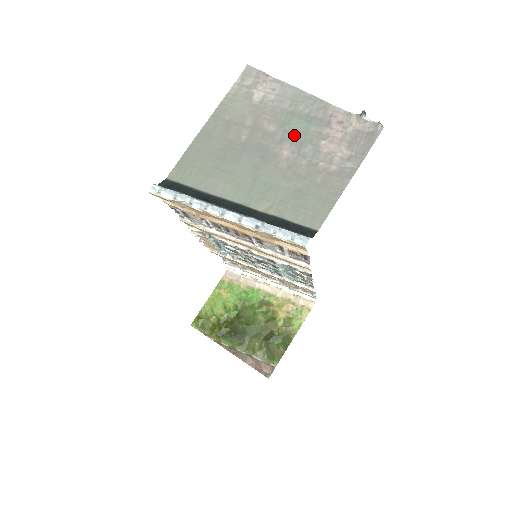
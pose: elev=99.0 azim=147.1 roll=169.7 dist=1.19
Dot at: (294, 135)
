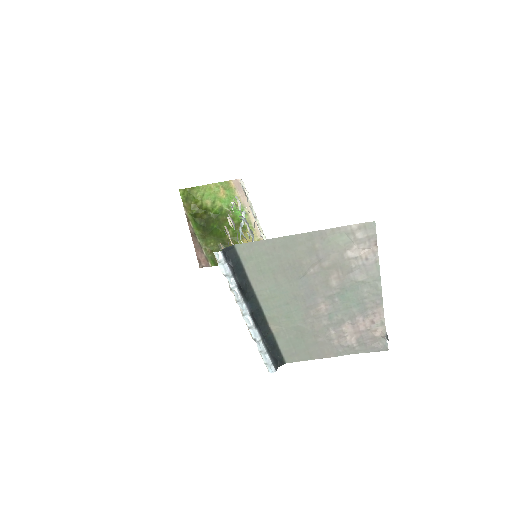
Dot at: (340, 301)
